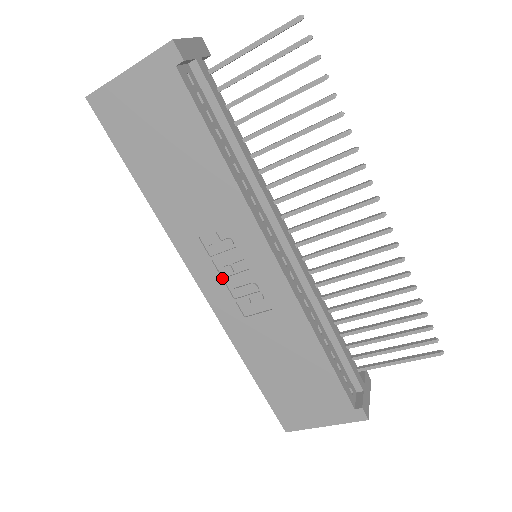
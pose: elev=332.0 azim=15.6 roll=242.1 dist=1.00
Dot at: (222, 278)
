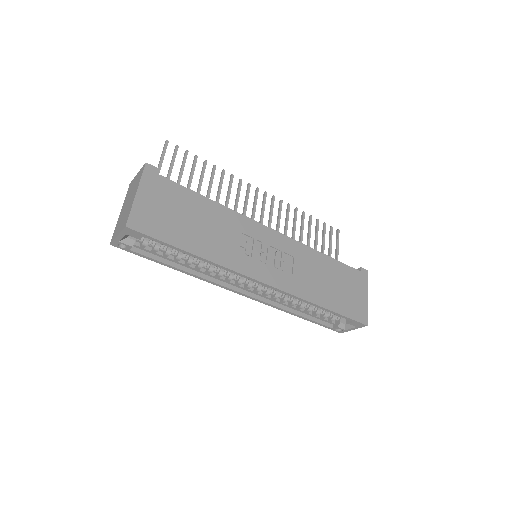
Dot at: (265, 264)
